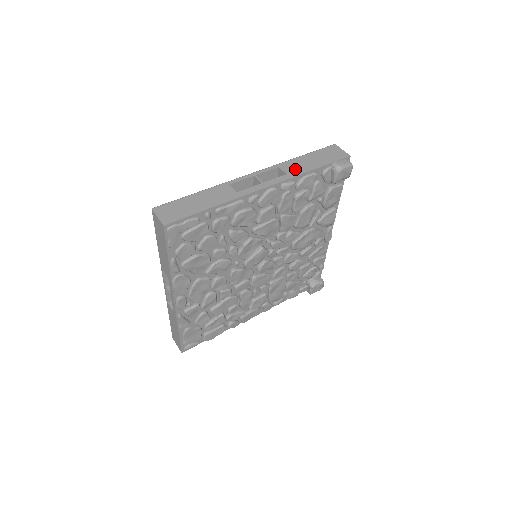
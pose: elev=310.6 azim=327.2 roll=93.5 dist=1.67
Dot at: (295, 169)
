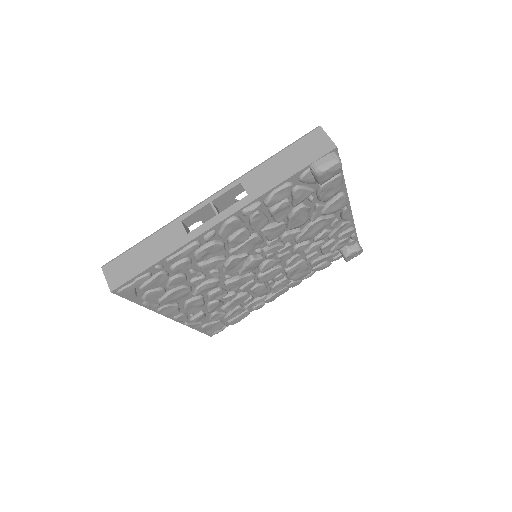
Dot at: (259, 184)
